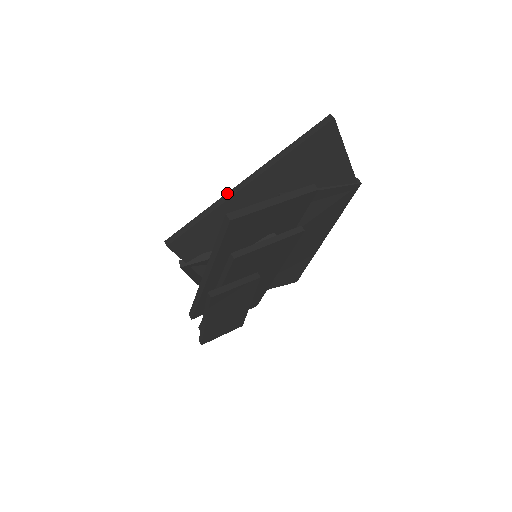
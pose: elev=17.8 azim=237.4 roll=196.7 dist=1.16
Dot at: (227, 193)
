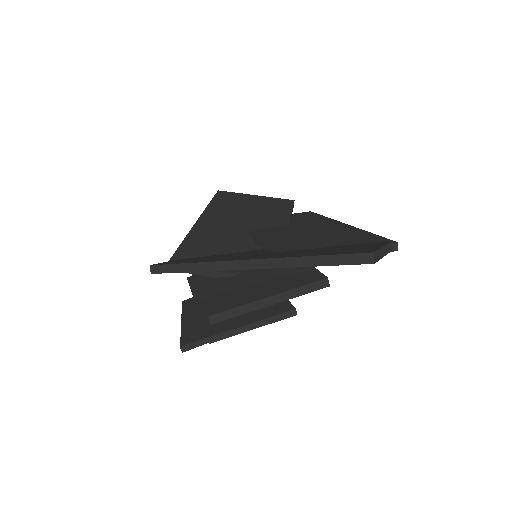
Dot at: (223, 262)
